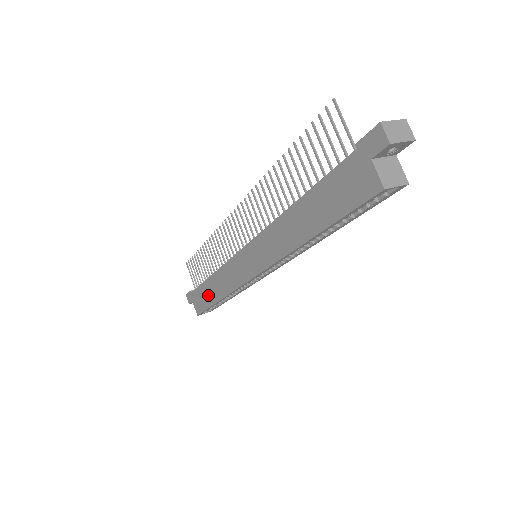
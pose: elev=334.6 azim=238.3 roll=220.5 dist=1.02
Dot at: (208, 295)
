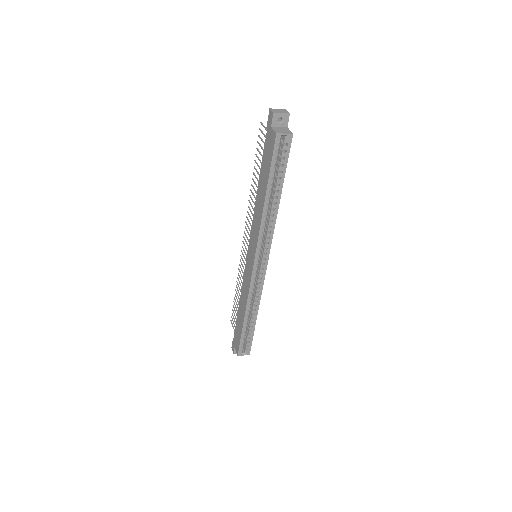
Dot at: (240, 323)
